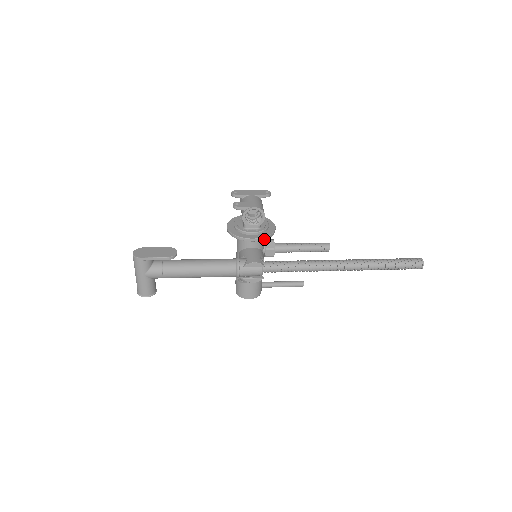
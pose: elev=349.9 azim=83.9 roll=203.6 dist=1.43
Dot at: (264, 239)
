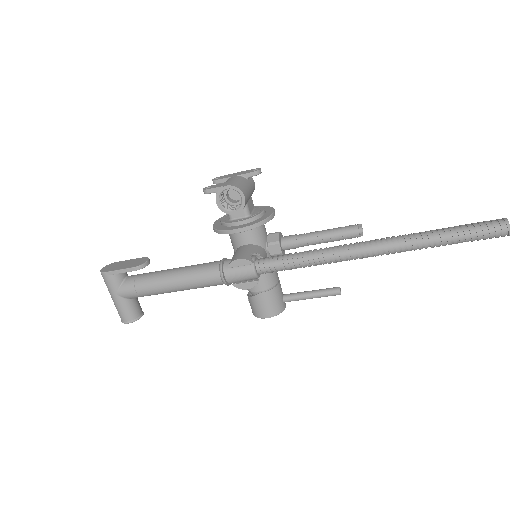
Dot at: (252, 228)
